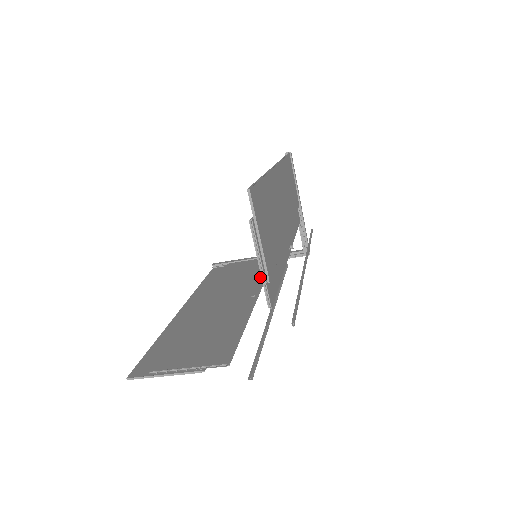
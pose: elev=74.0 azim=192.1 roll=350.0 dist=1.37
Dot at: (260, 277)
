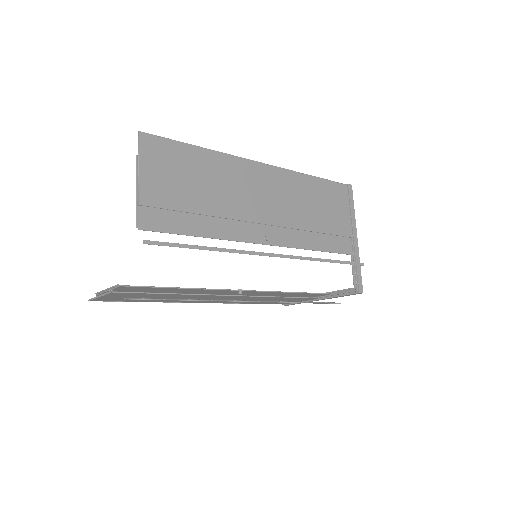
Dot at: occluded
